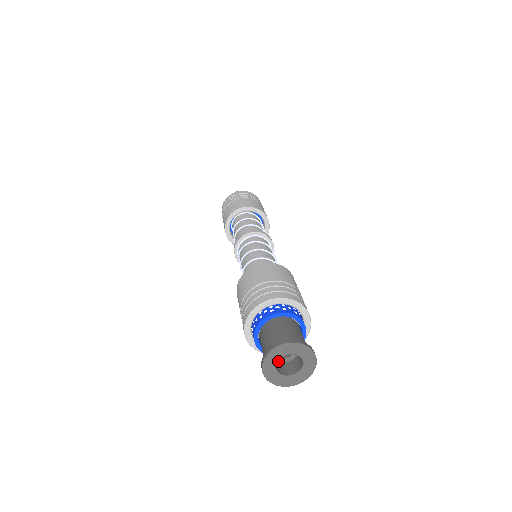
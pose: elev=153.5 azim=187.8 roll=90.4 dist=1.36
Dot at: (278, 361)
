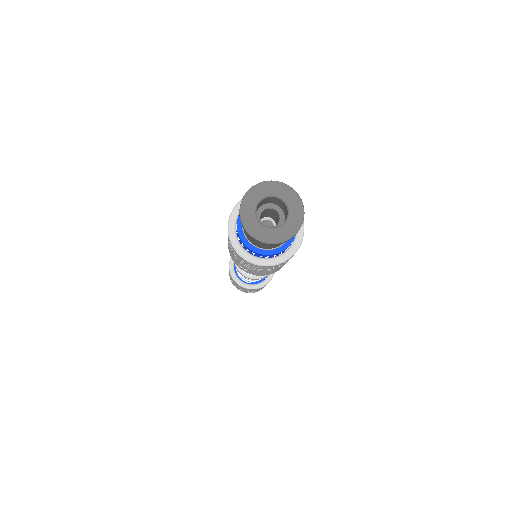
Dot at: occluded
